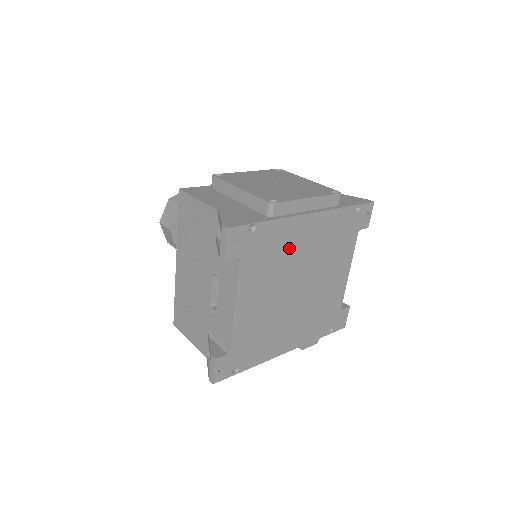
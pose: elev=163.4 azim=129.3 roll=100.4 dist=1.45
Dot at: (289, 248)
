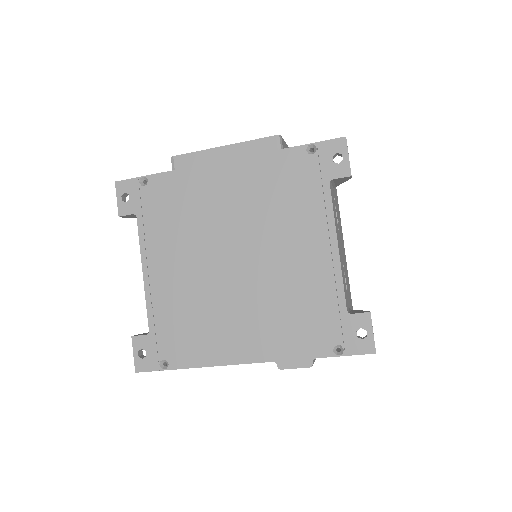
Dot at: (202, 205)
